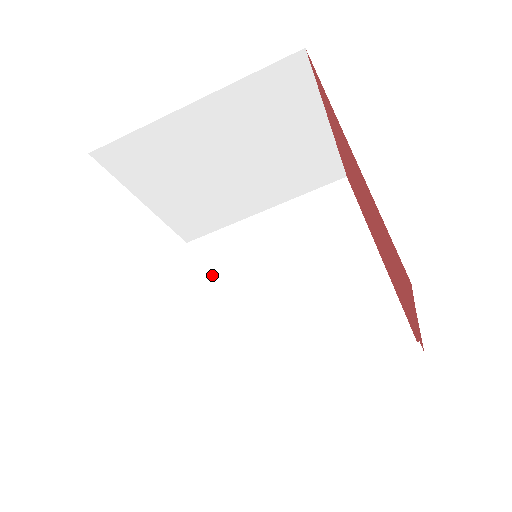
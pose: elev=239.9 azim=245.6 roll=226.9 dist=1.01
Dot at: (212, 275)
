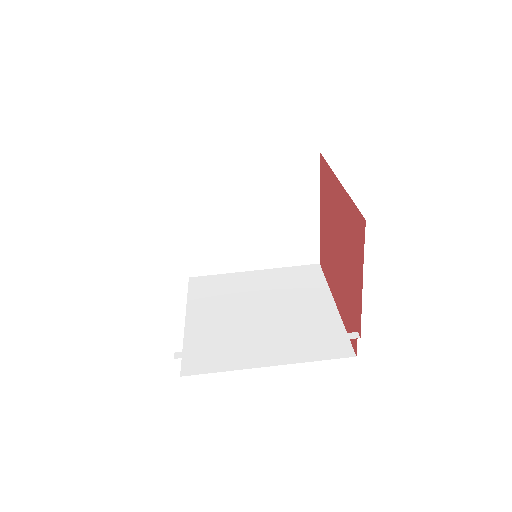
Dot at: (204, 297)
